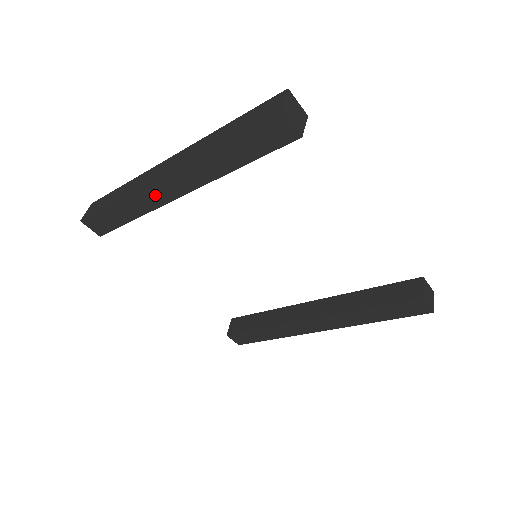
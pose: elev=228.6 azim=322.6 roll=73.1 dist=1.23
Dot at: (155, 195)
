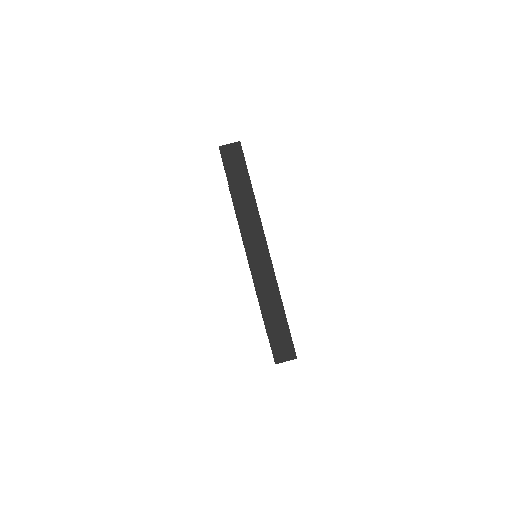
Dot at: occluded
